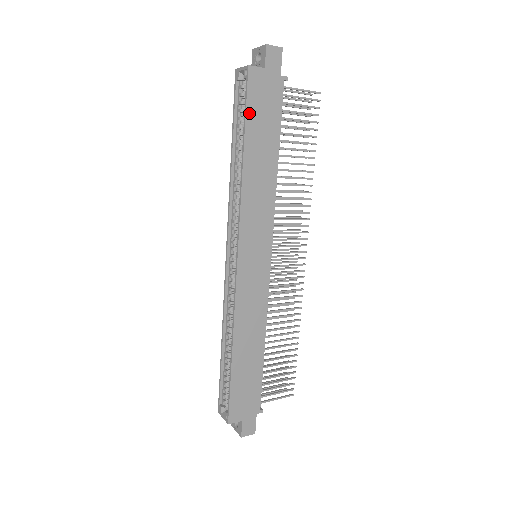
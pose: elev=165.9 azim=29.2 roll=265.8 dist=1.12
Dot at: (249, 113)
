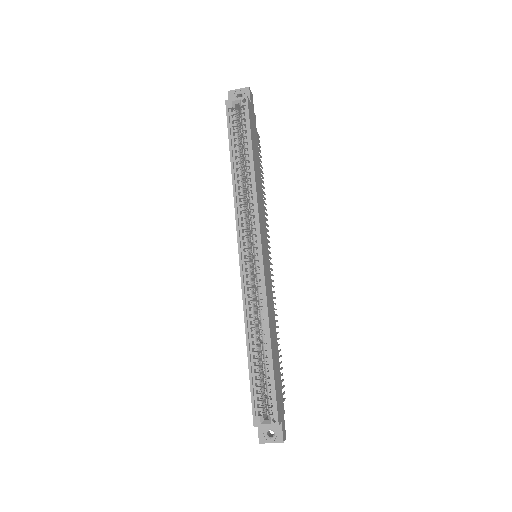
Dot at: (251, 131)
